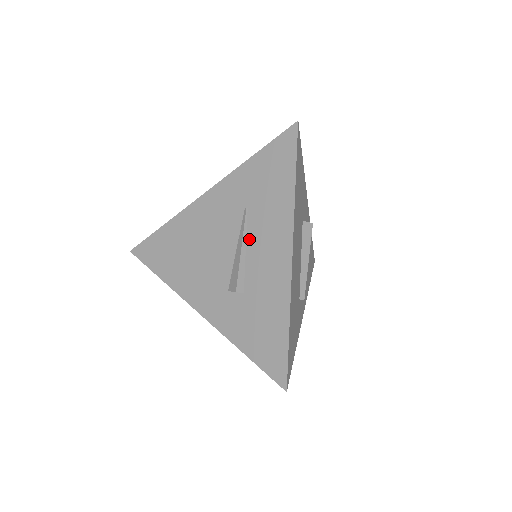
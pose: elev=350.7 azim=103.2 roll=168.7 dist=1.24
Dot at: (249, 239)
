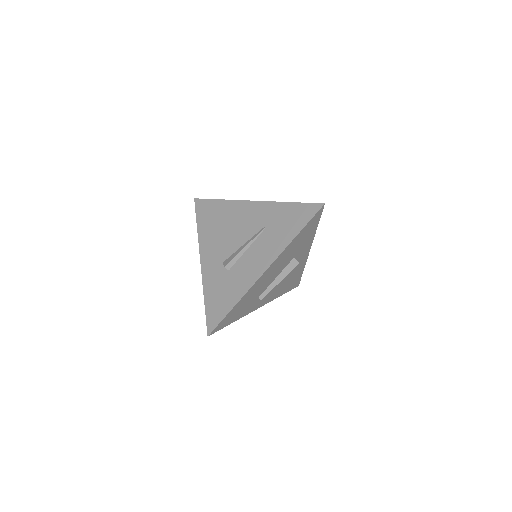
Dot at: (253, 245)
